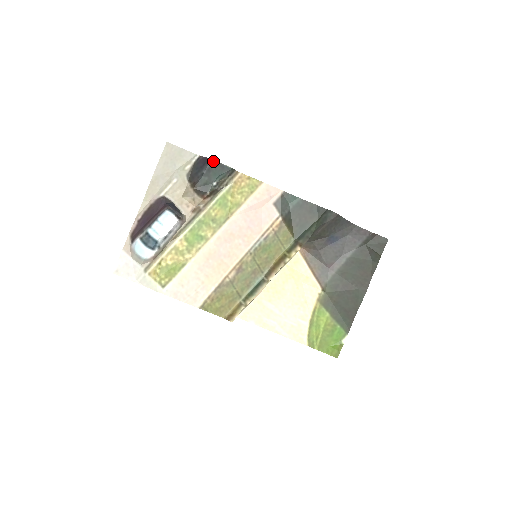
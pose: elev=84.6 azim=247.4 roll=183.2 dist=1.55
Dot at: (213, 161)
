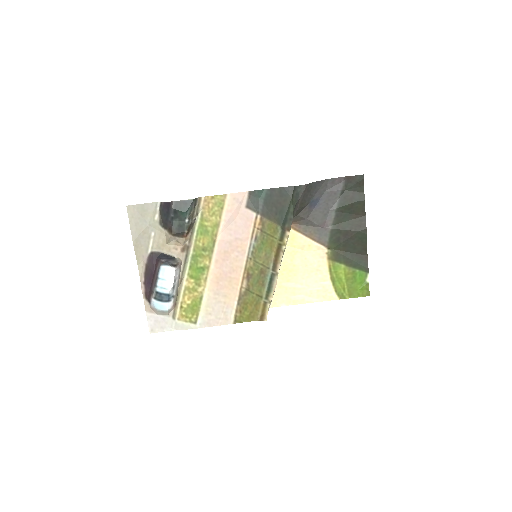
Dot at: (174, 203)
